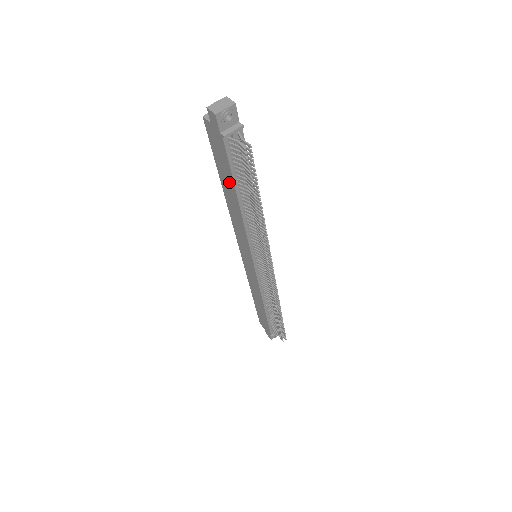
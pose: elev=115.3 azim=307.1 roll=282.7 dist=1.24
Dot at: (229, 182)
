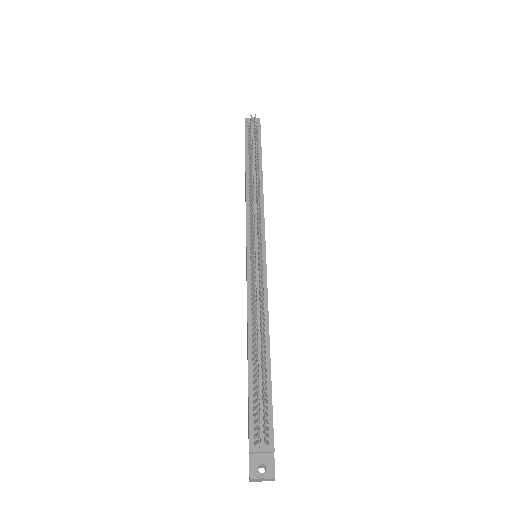
Dot at: occluded
